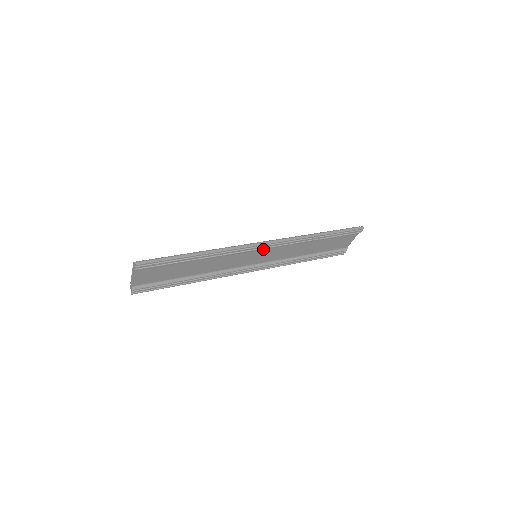
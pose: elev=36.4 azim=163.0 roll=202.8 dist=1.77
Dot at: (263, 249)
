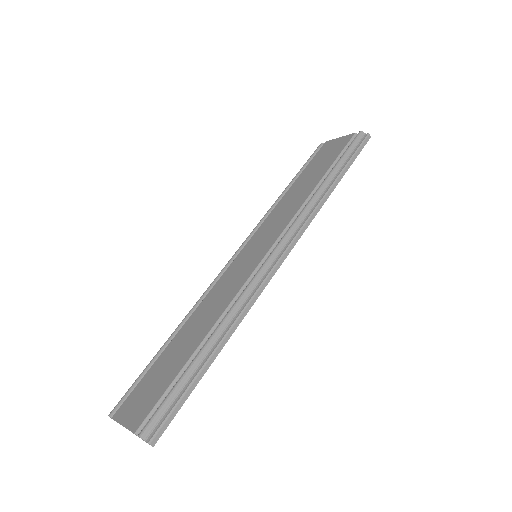
Dot at: occluded
